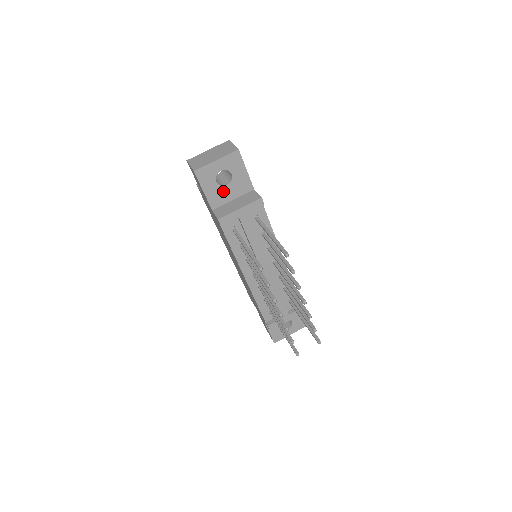
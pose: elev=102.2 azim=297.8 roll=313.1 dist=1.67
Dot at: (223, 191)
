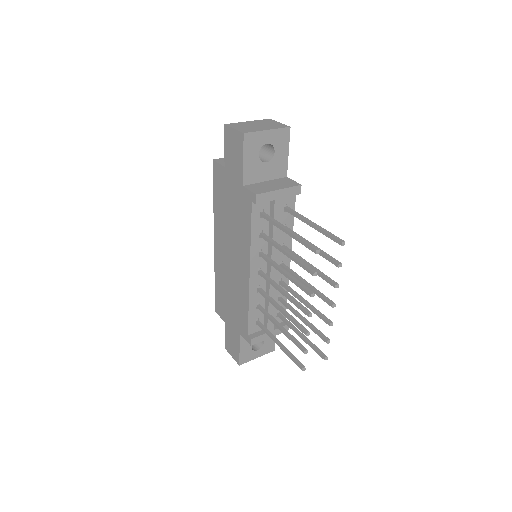
Dot at: (260, 167)
